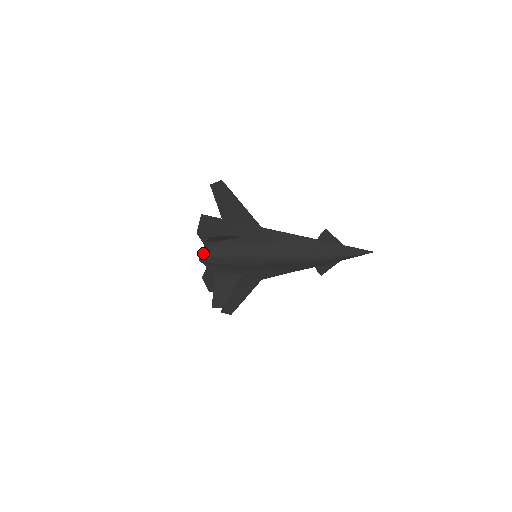
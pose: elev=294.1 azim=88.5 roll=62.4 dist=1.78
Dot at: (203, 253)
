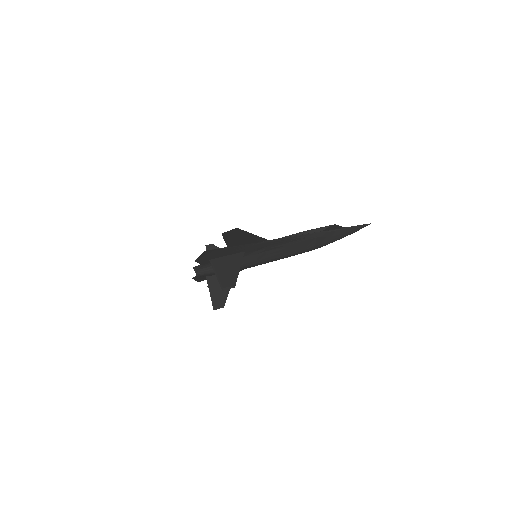
Dot at: (200, 271)
